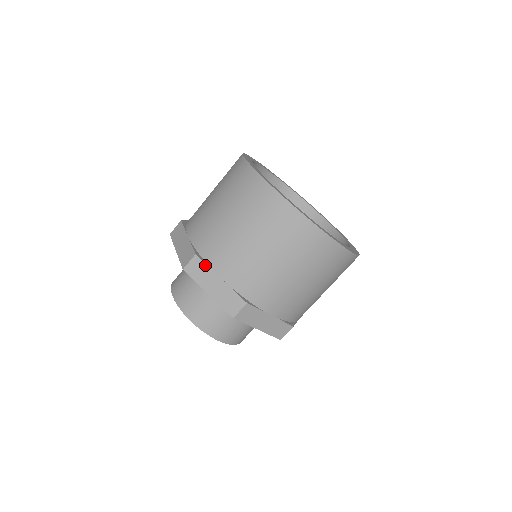
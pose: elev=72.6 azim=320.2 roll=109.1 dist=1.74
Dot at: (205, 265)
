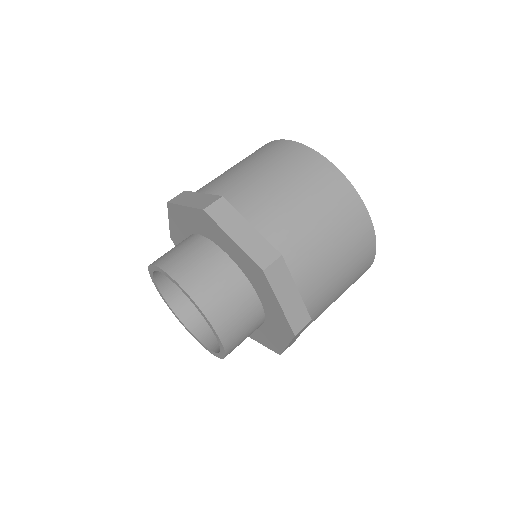
Dot at: (190, 192)
